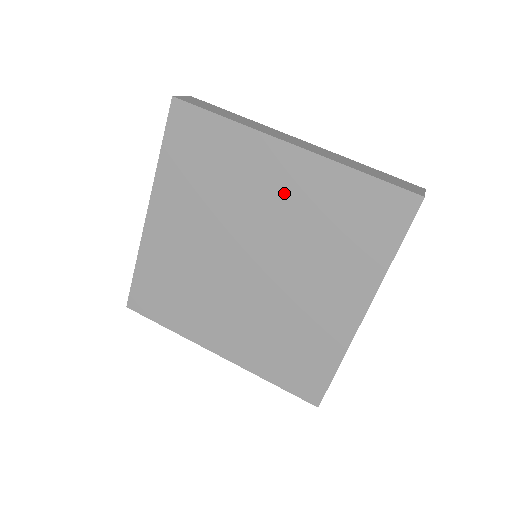
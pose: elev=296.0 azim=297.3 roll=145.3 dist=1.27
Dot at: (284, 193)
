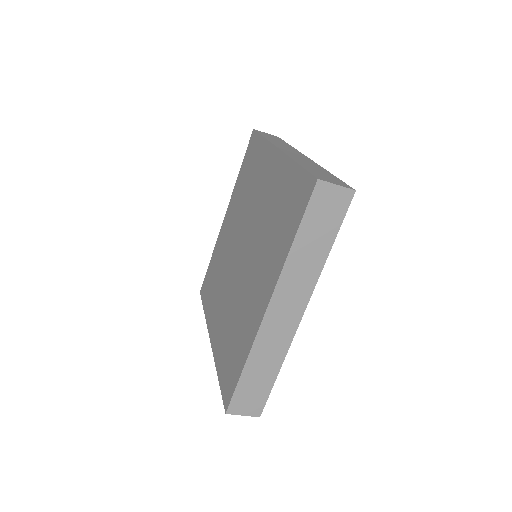
Dot at: (266, 190)
